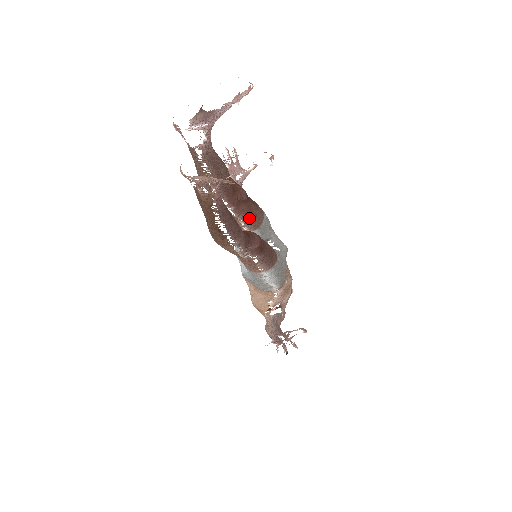
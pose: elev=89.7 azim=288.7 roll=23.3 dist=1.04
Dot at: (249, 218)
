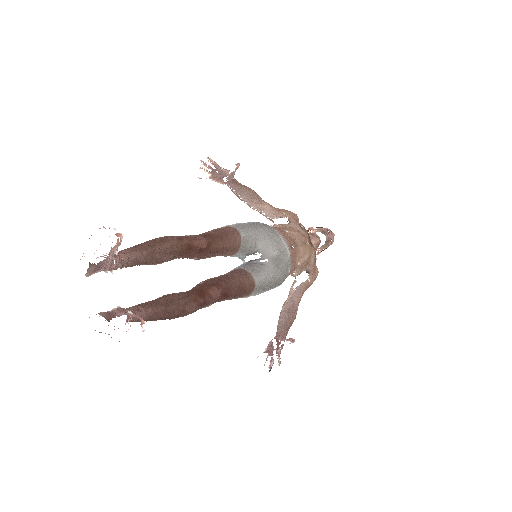
Dot at: (220, 253)
